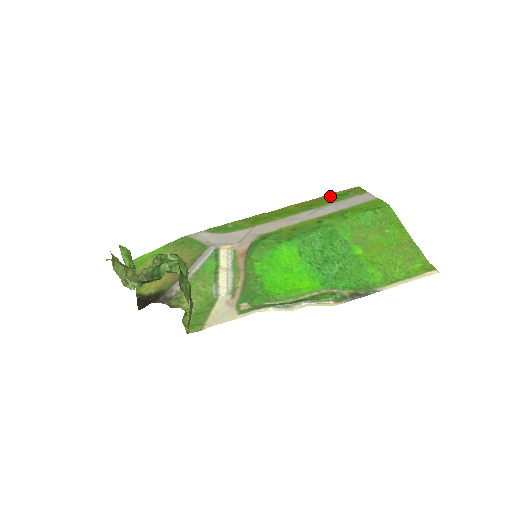
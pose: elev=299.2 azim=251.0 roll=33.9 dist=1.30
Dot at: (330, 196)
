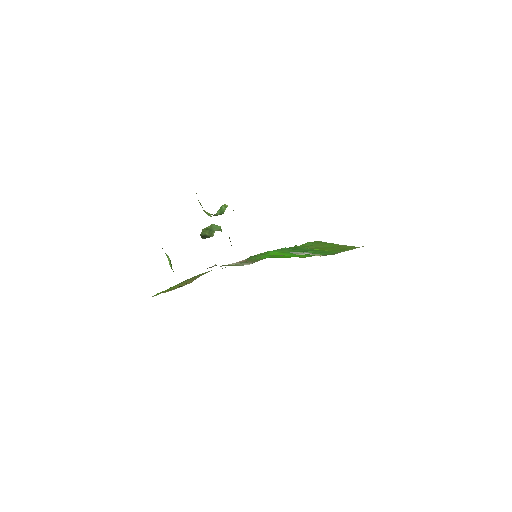
Dot at: occluded
